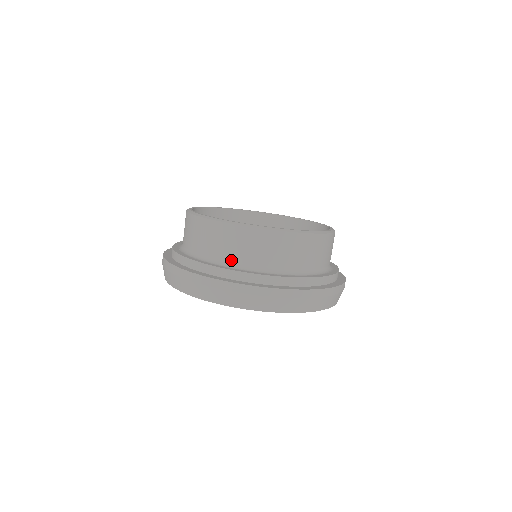
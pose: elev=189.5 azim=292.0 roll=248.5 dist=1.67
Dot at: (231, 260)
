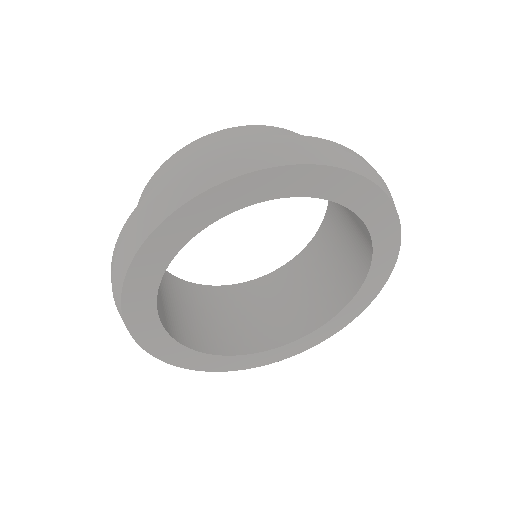
Dot at: occluded
